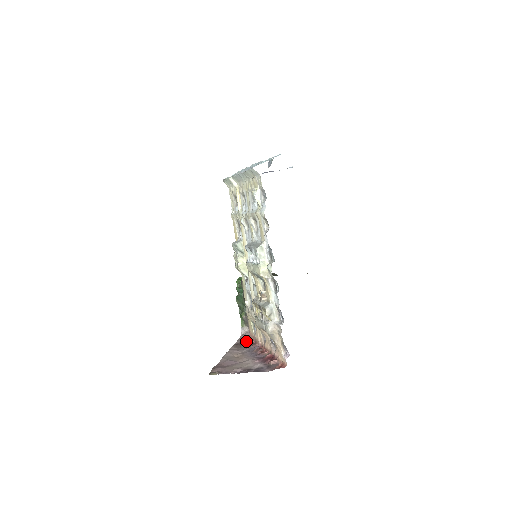
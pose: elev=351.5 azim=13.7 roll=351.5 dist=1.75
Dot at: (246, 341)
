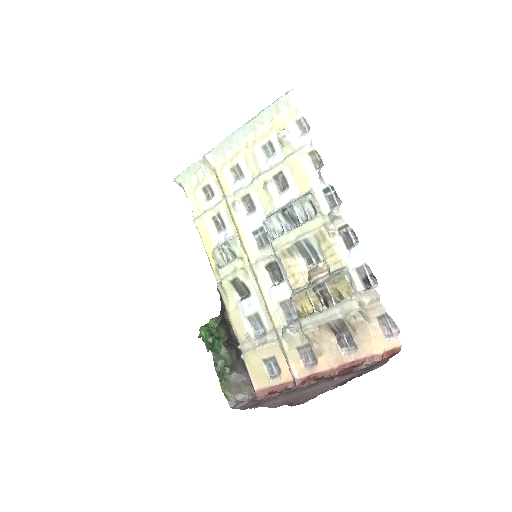
Dot at: (256, 402)
